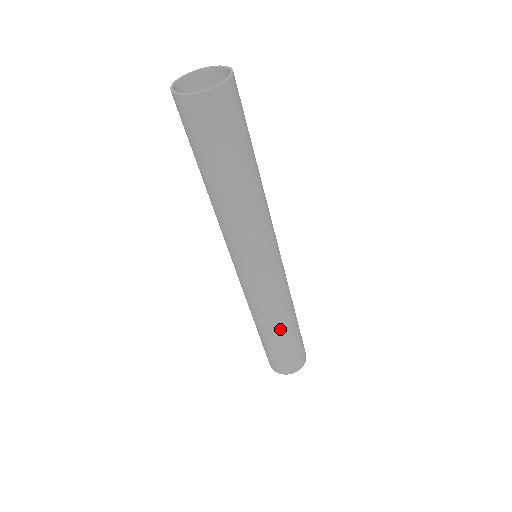
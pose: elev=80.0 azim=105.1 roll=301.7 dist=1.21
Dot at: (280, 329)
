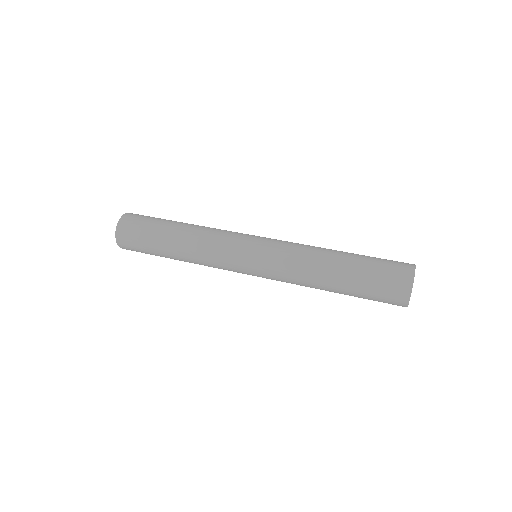
Dot at: (331, 260)
